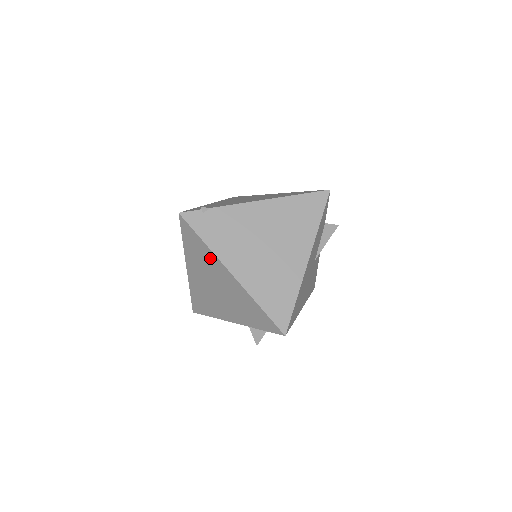
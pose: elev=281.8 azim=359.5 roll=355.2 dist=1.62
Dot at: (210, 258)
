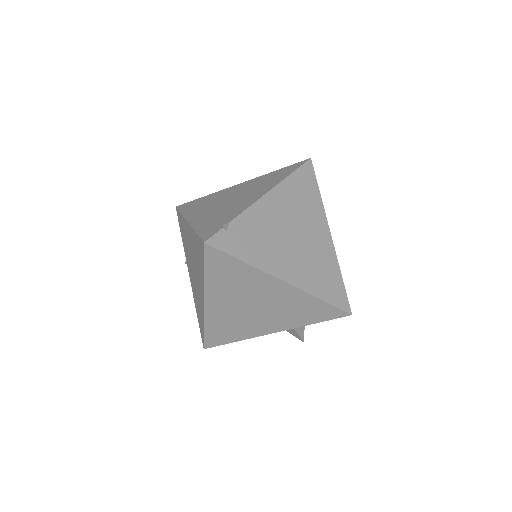
Dot at: (251, 277)
